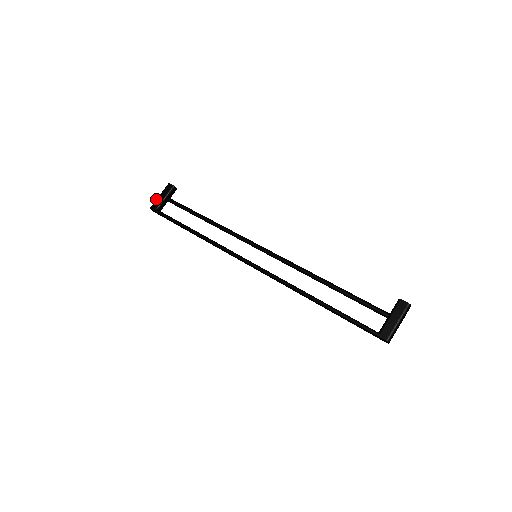
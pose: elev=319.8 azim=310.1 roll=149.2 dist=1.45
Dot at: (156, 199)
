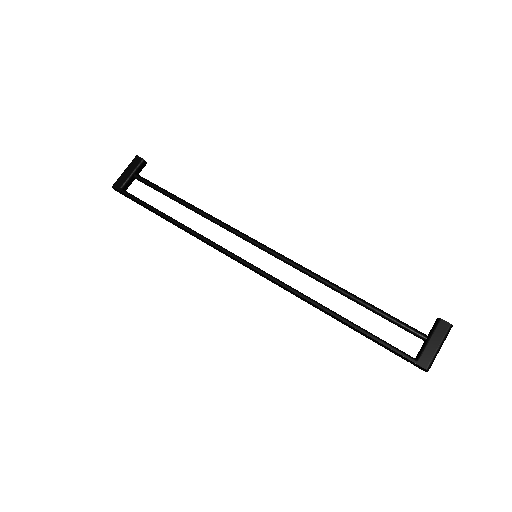
Dot at: occluded
